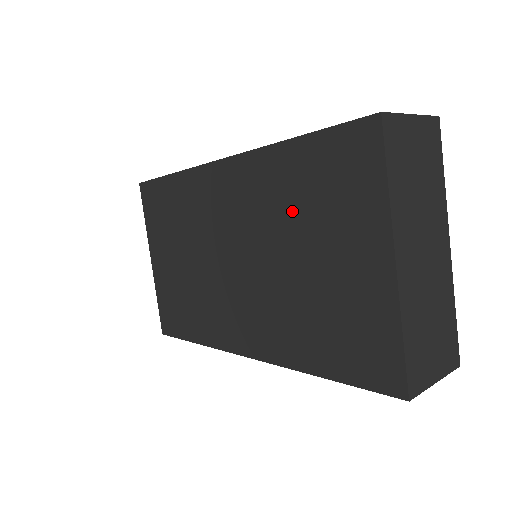
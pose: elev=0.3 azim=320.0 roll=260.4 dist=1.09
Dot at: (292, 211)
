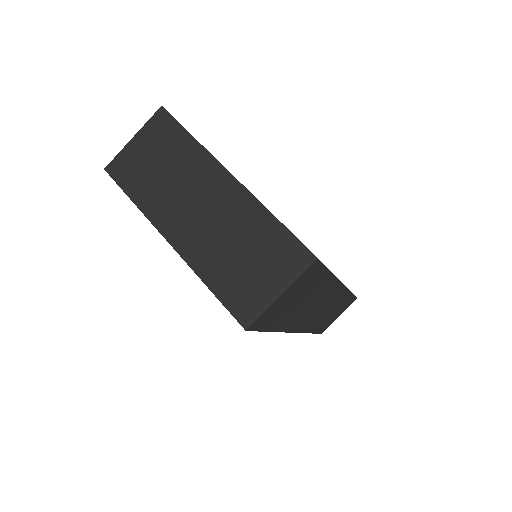
Dot at: occluded
